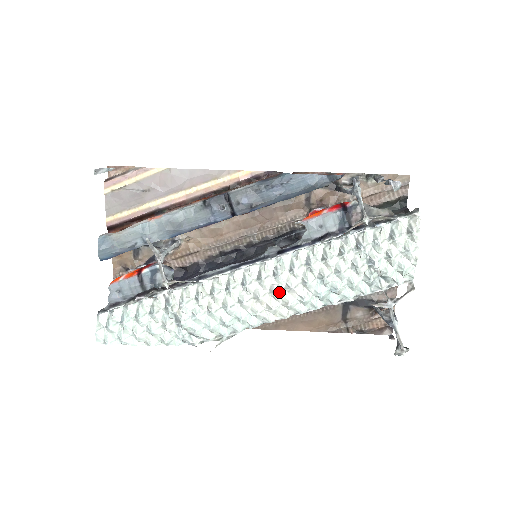
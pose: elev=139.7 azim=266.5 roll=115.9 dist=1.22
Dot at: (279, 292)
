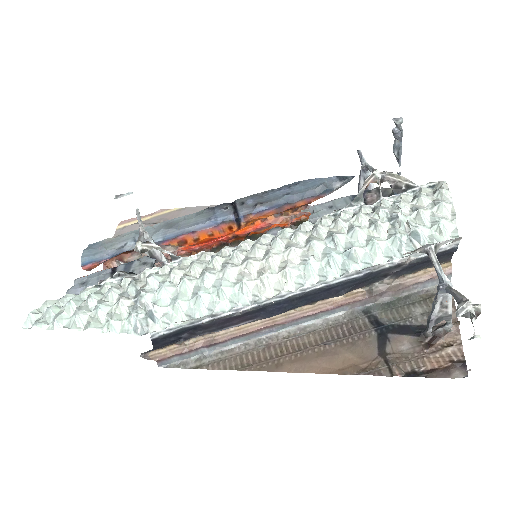
Dot at: (275, 254)
